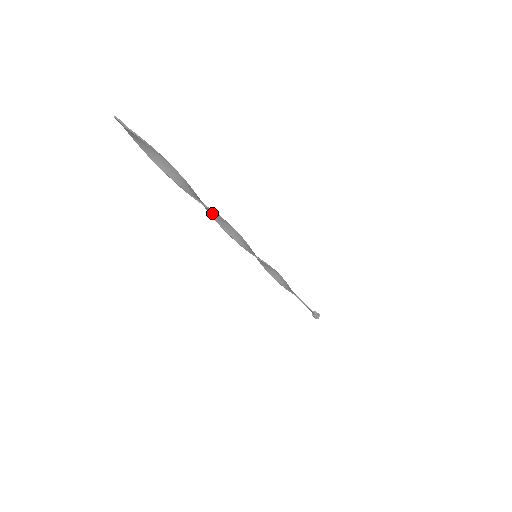
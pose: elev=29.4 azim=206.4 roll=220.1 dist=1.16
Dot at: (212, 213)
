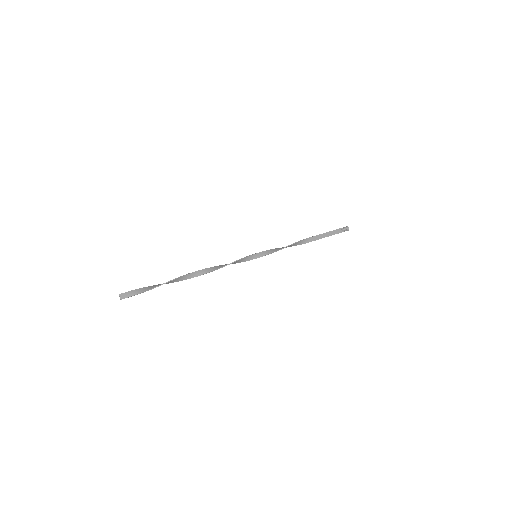
Dot at: (204, 272)
